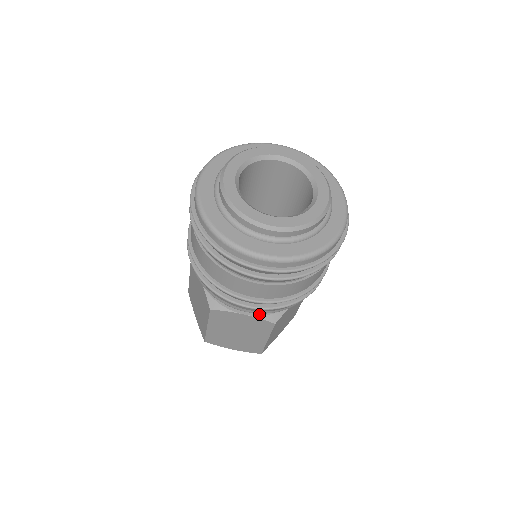
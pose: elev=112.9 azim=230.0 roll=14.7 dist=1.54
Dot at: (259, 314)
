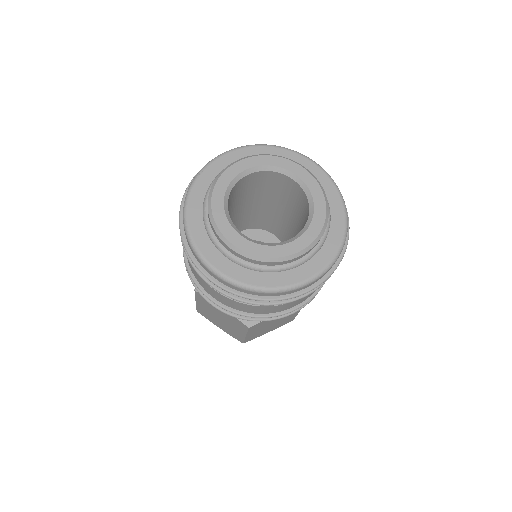
Dot at: occluded
